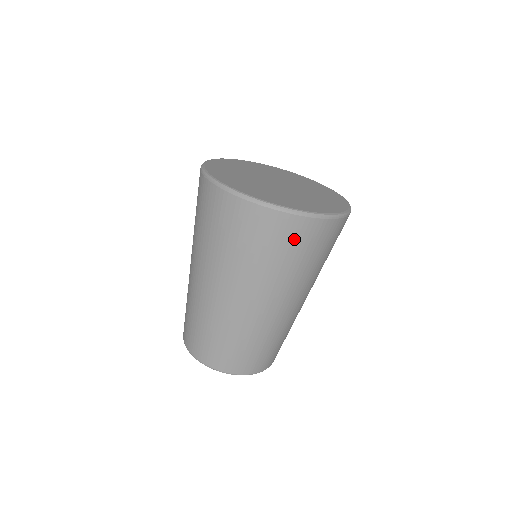
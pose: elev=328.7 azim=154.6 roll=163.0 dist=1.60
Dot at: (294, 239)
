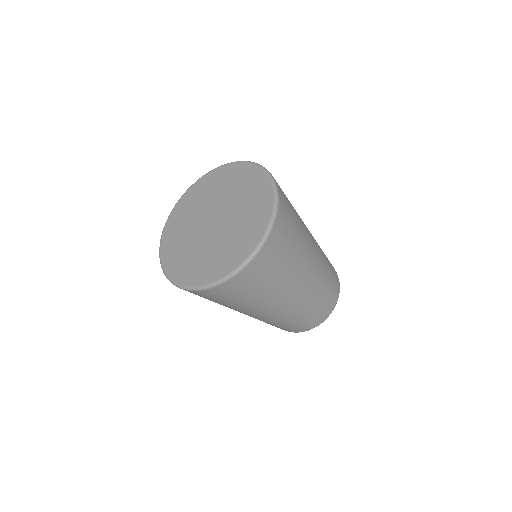
Dot at: (244, 286)
